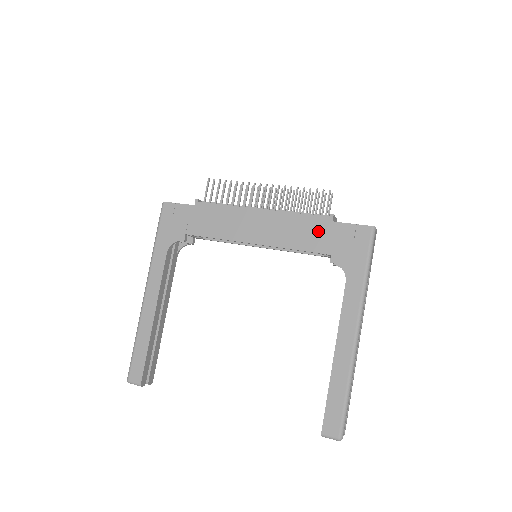
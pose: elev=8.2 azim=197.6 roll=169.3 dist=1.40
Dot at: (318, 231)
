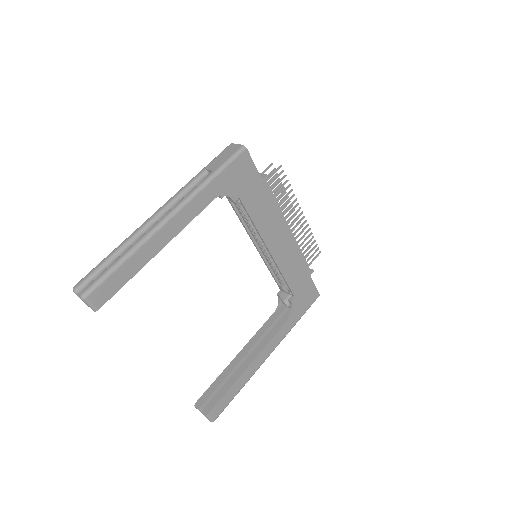
Dot at: (301, 276)
